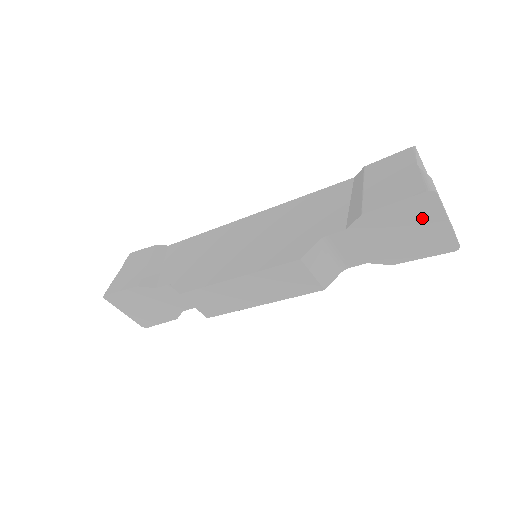
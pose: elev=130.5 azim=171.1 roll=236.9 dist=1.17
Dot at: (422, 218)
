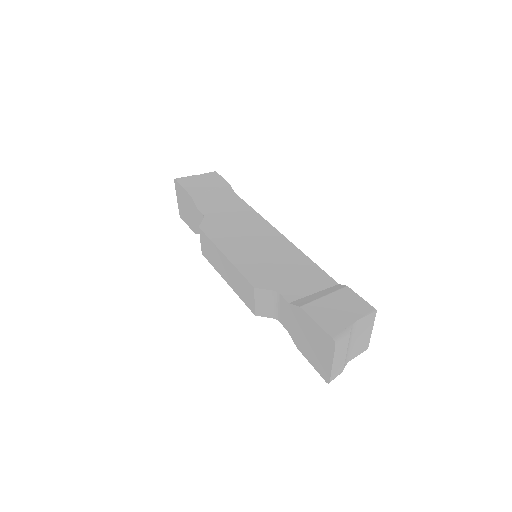
Dot at: (323, 346)
